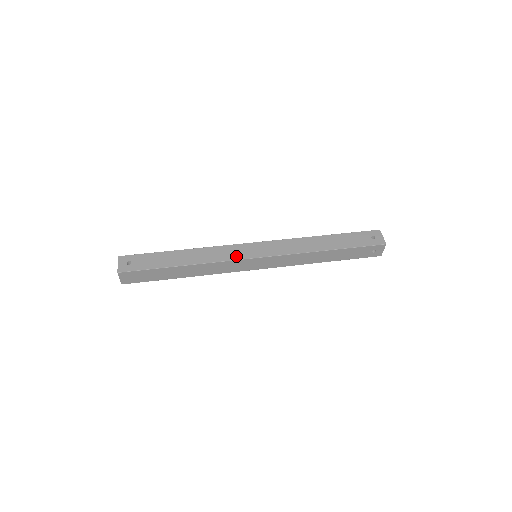
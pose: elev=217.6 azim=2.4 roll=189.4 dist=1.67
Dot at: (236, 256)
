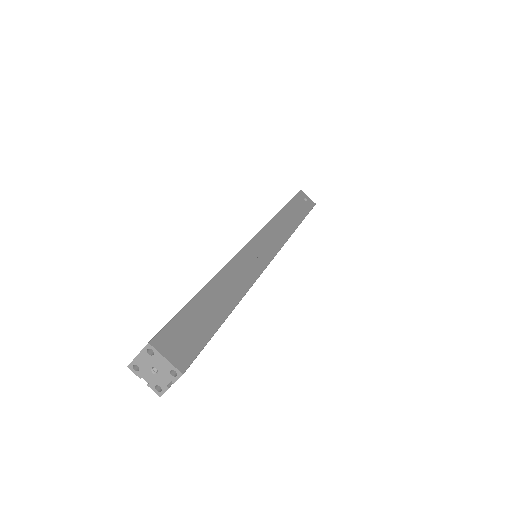
Dot at: occluded
